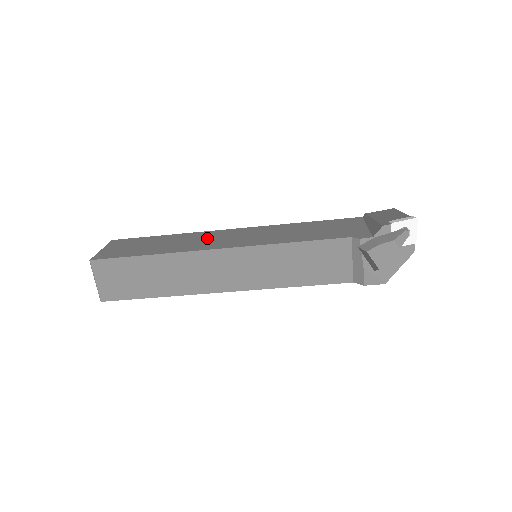
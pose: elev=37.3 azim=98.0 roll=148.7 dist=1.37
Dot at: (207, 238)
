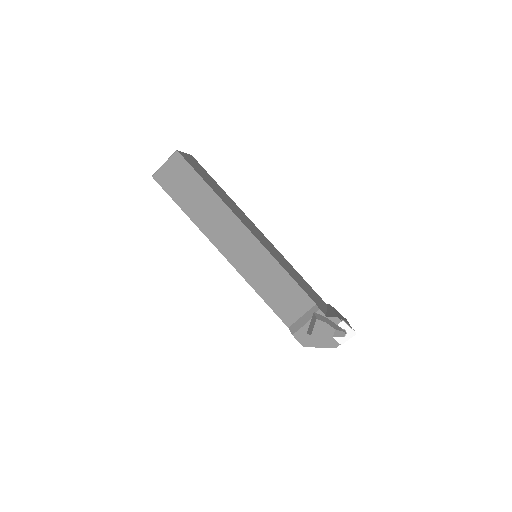
Dot at: (244, 217)
